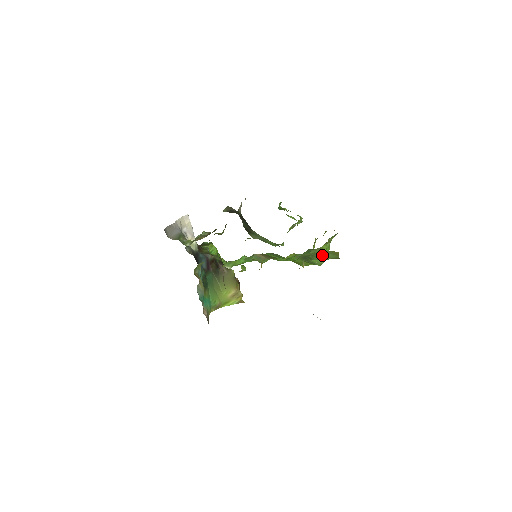
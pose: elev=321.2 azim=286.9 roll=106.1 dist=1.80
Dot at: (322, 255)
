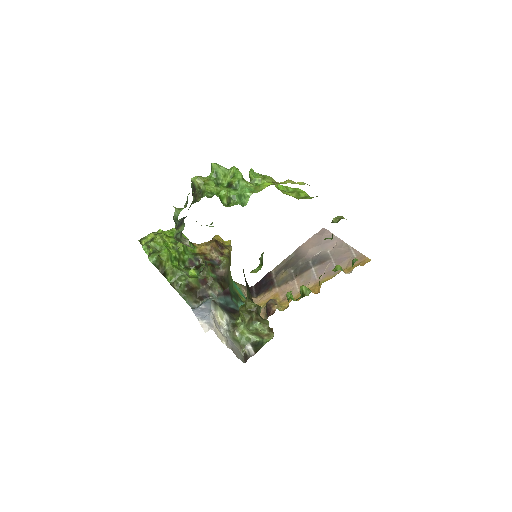
Dot at: occluded
